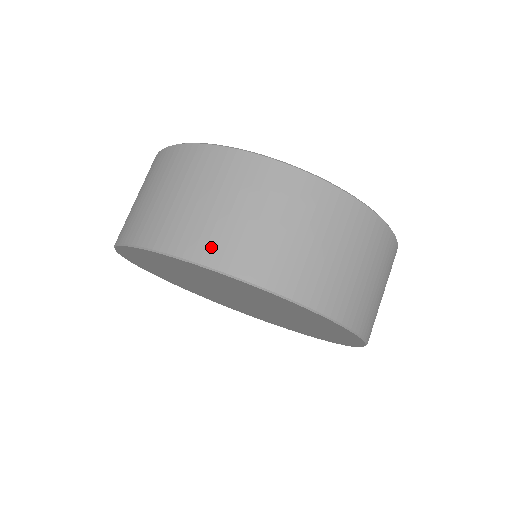
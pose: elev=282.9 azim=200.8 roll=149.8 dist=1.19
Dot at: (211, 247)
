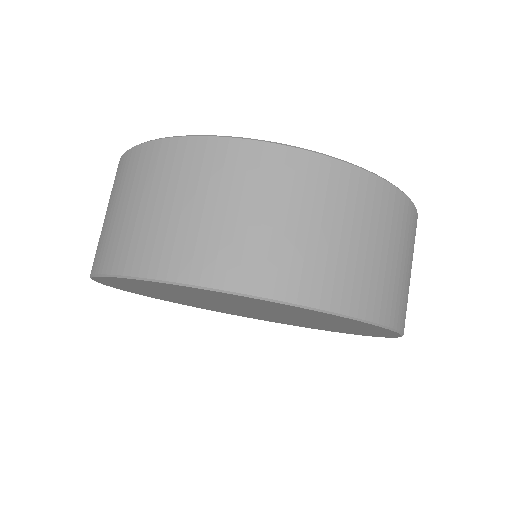
Dot at: (356, 294)
